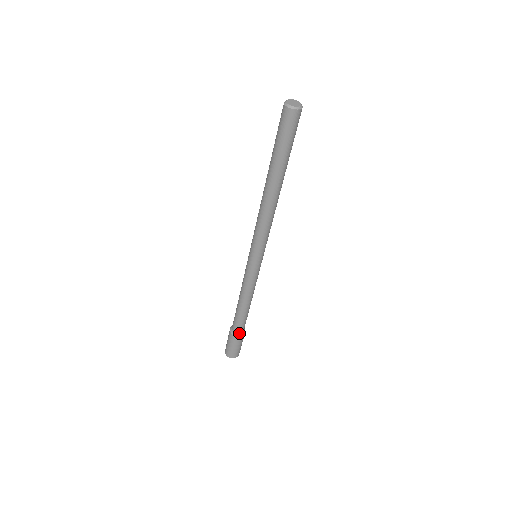
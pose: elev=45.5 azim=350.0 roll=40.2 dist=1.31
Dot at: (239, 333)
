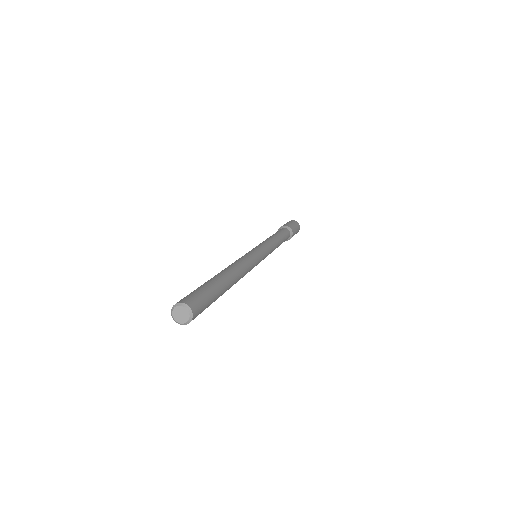
Dot at: (287, 239)
